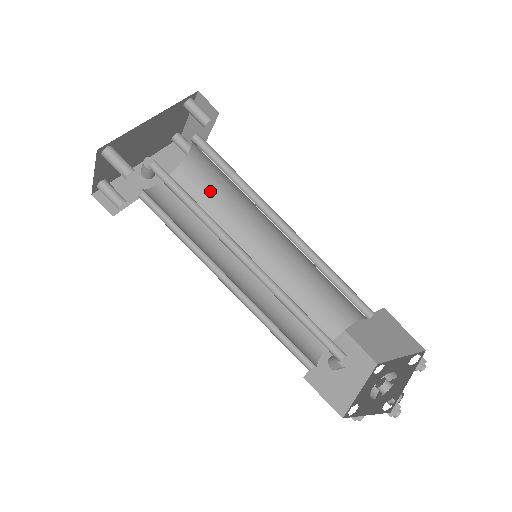
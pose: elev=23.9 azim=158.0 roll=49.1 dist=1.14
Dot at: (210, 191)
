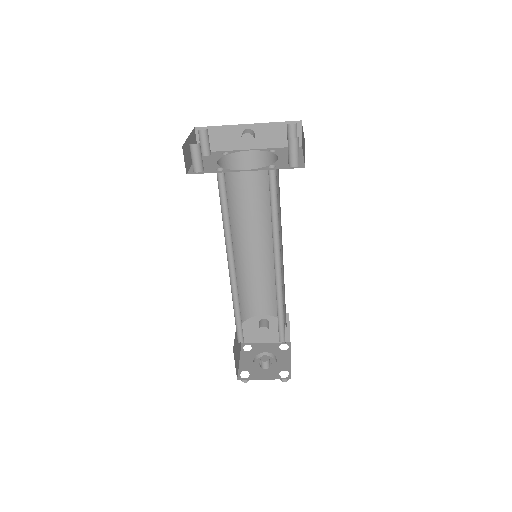
Dot at: occluded
